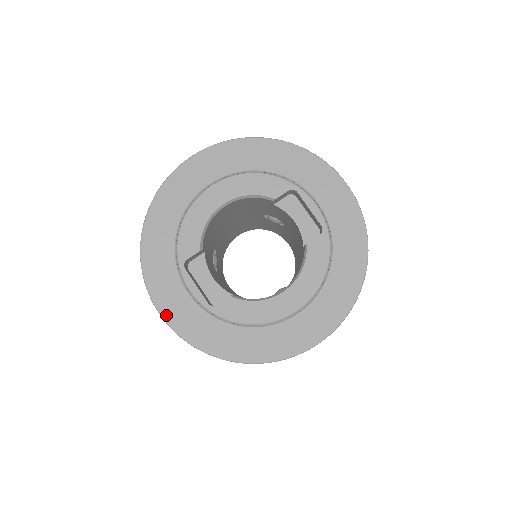
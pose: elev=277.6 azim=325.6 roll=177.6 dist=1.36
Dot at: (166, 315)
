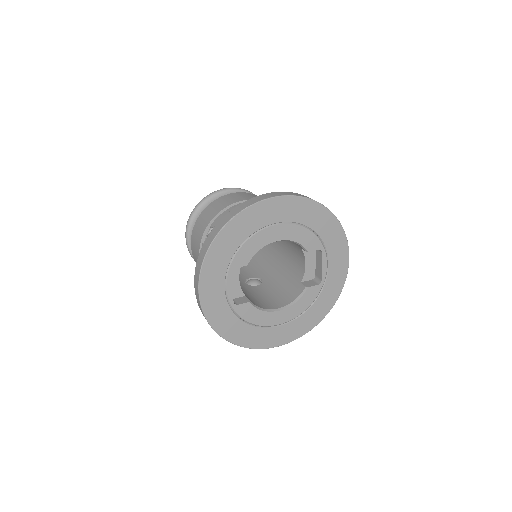
Dot at: (203, 299)
